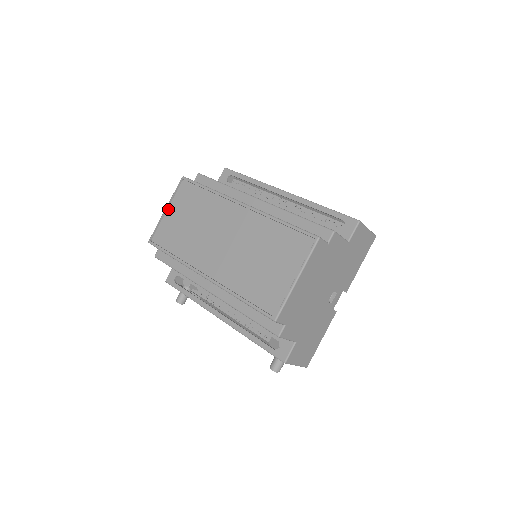
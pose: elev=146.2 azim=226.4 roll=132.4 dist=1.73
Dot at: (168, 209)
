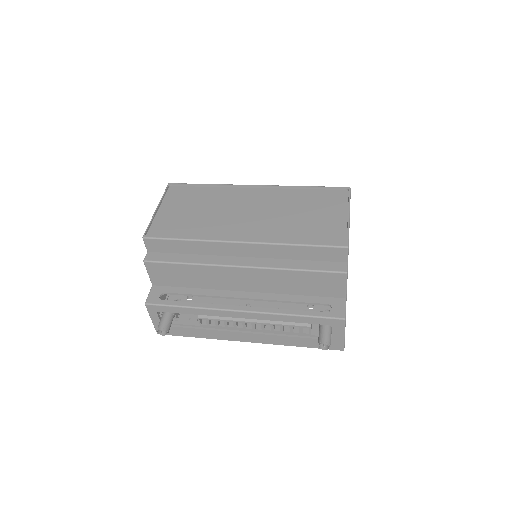
Dot at: (160, 208)
